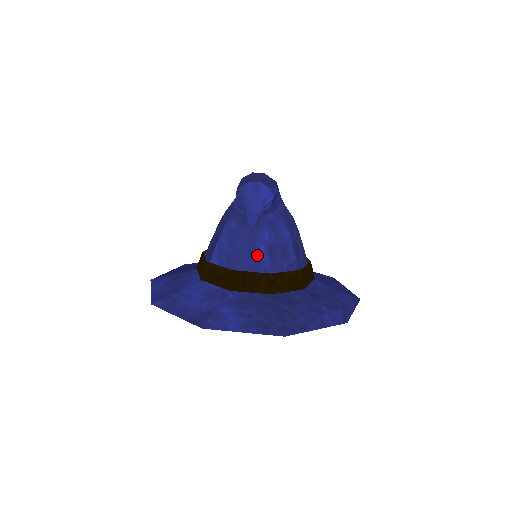
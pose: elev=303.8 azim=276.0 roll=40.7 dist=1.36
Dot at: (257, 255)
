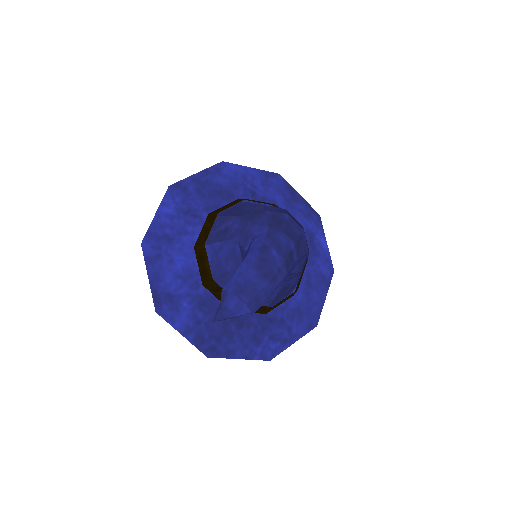
Dot at: occluded
